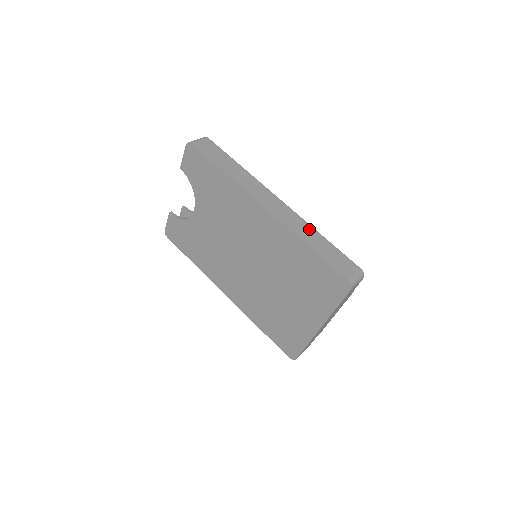
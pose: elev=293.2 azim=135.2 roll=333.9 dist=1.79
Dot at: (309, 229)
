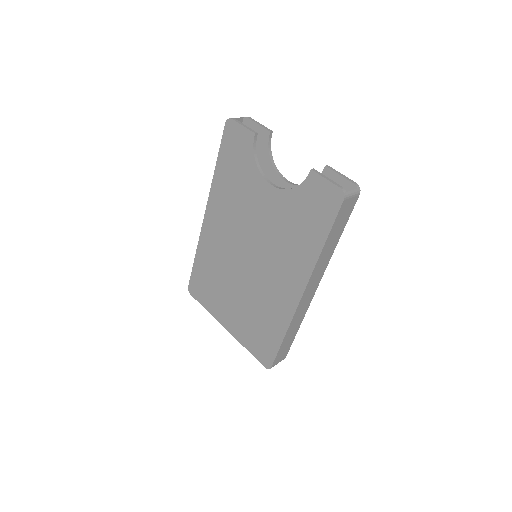
Dot at: (300, 321)
